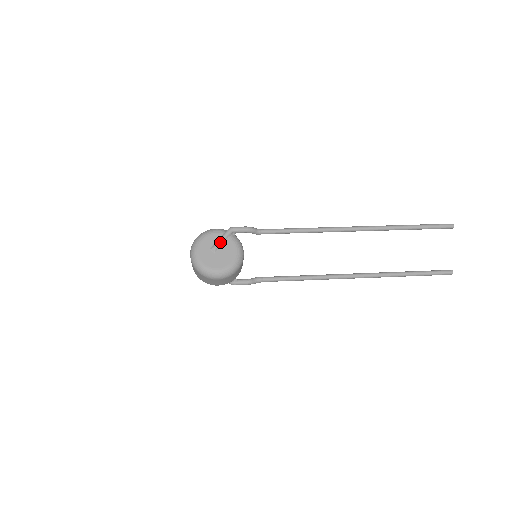
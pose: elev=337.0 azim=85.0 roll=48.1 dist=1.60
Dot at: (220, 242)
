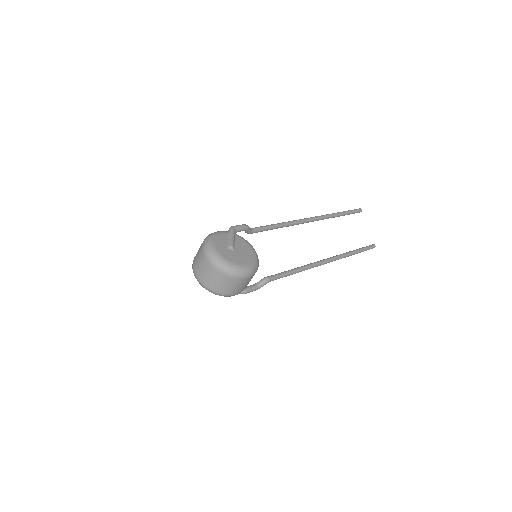
Dot at: (233, 240)
